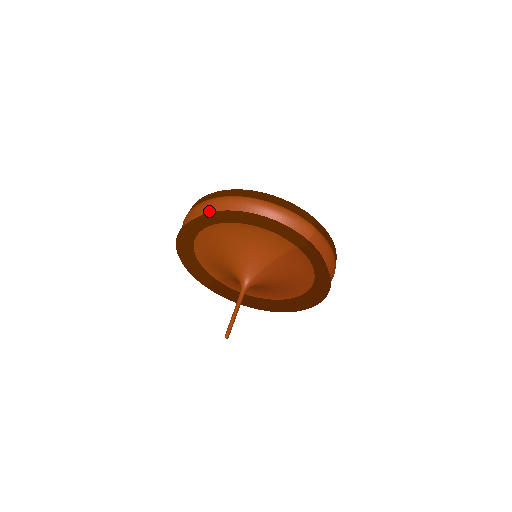
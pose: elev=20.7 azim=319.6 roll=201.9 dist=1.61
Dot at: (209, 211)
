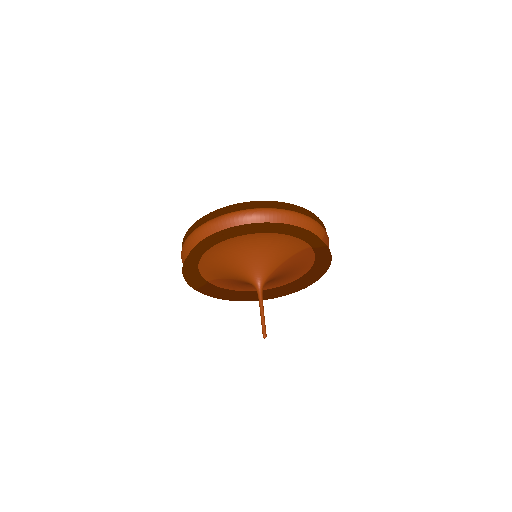
Dot at: (238, 224)
